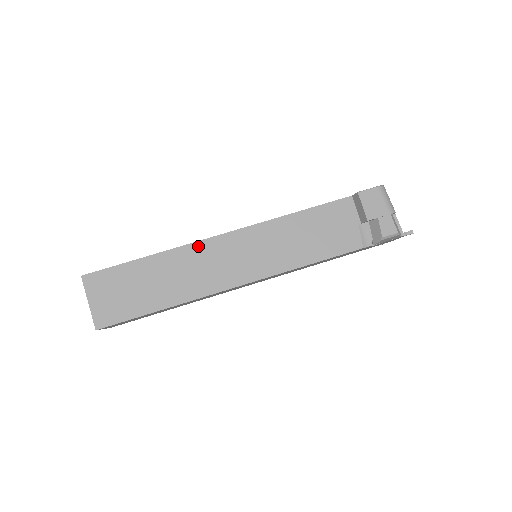
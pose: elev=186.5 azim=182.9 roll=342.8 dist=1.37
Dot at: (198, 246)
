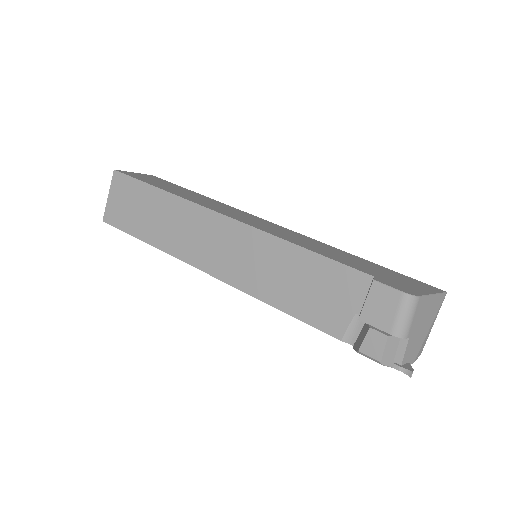
Dot at: (199, 210)
